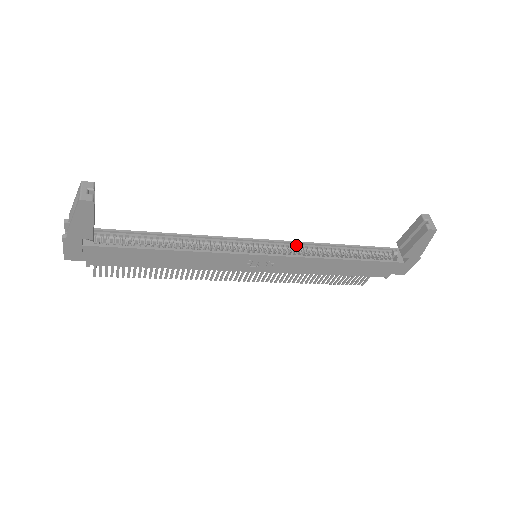
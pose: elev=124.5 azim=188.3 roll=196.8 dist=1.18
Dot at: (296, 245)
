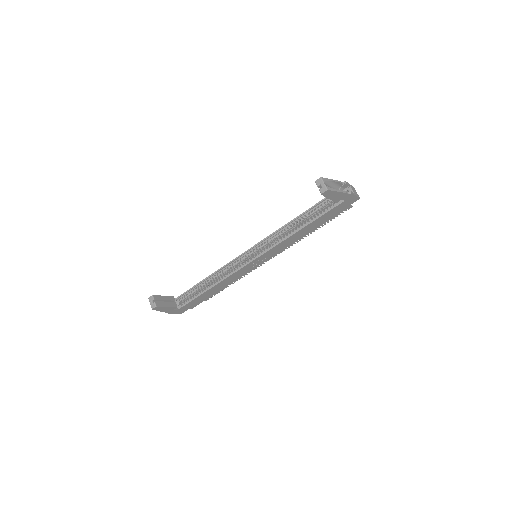
Dot at: (269, 238)
